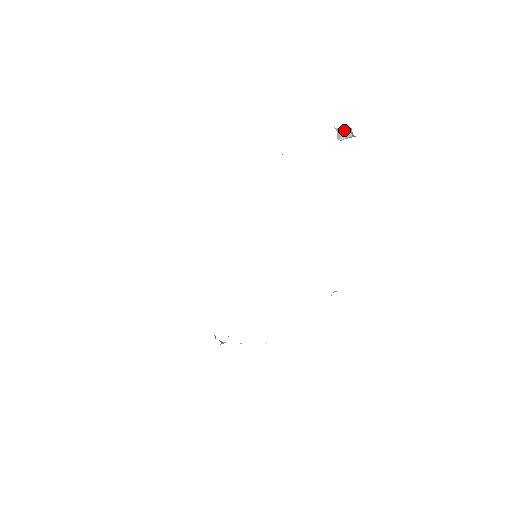
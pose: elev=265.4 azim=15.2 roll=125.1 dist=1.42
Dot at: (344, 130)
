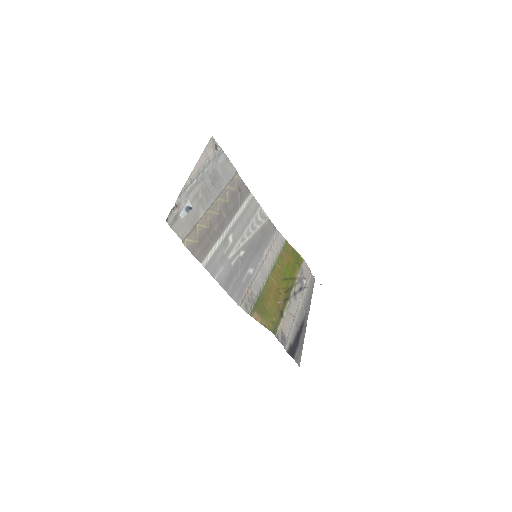
Dot at: occluded
